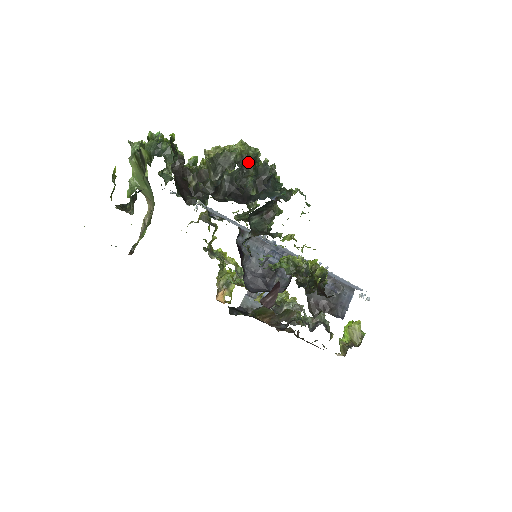
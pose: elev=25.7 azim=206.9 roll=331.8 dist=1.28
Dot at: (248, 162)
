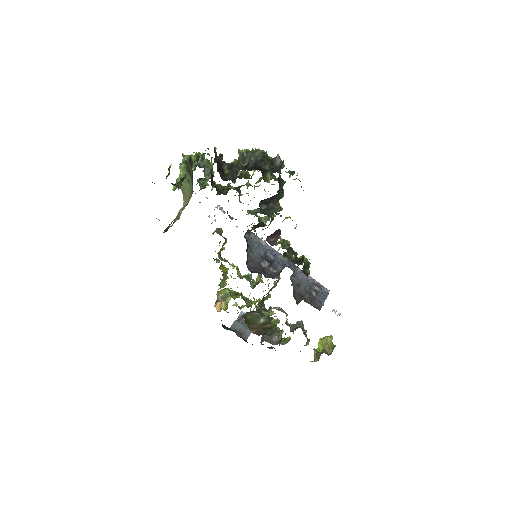
Dot at: (266, 159)
